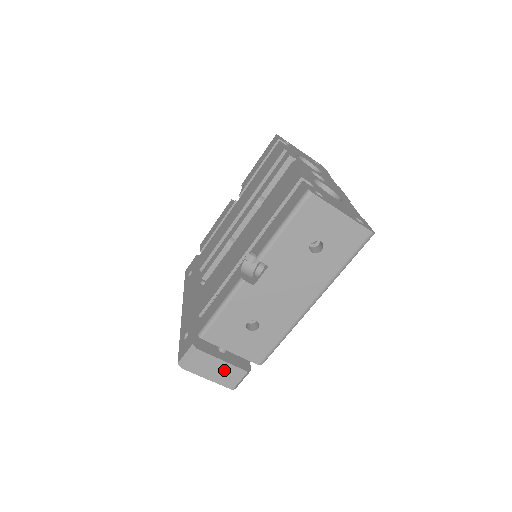
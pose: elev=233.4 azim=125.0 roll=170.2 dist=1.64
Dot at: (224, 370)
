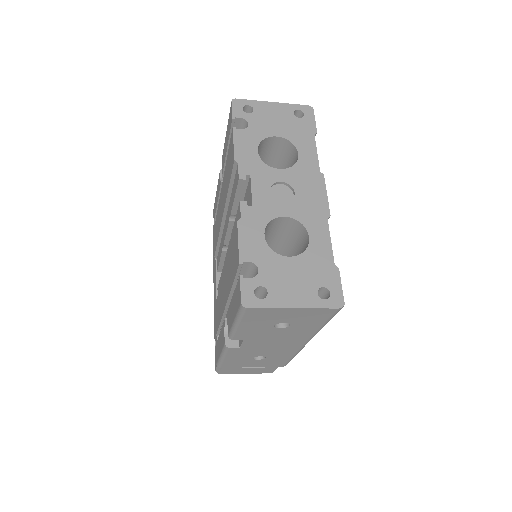
Dot at: (256, 370)
